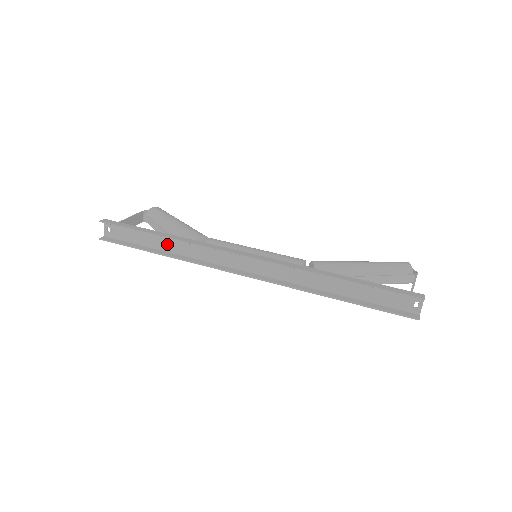
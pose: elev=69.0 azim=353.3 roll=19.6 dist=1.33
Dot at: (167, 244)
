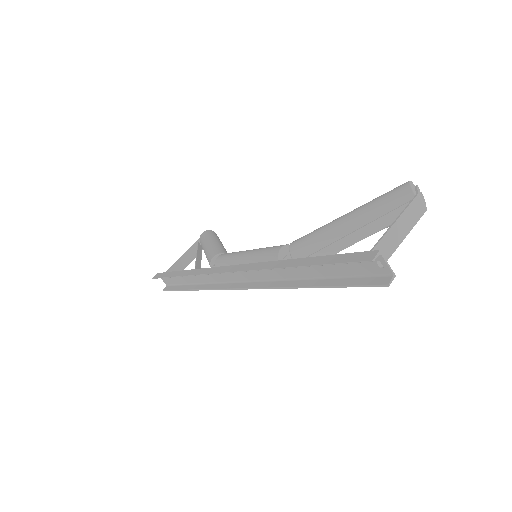
Dot at: (192, 278)
